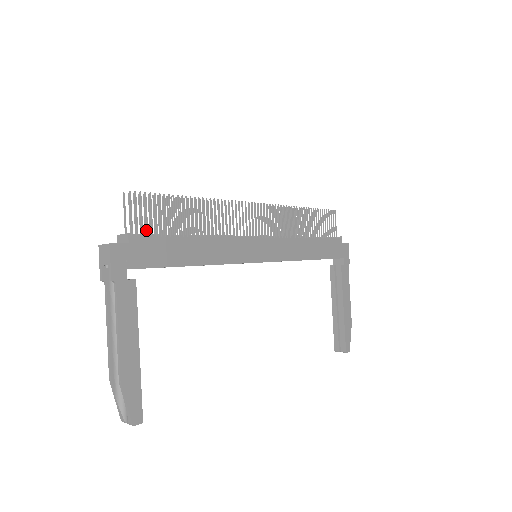
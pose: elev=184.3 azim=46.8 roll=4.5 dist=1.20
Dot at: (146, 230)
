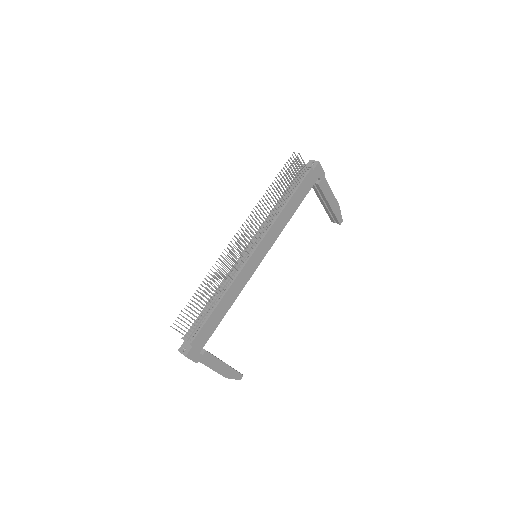
Dot at: (194, 330)
